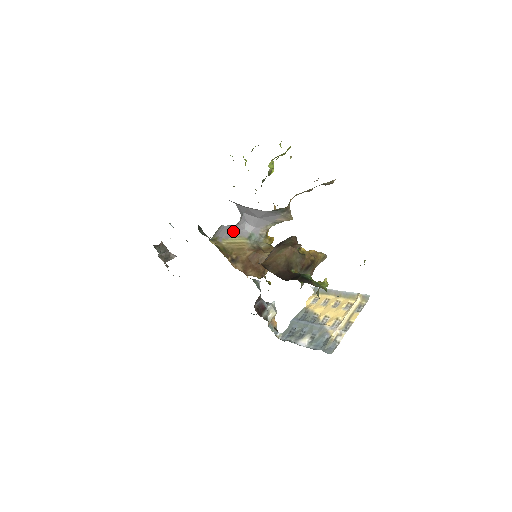
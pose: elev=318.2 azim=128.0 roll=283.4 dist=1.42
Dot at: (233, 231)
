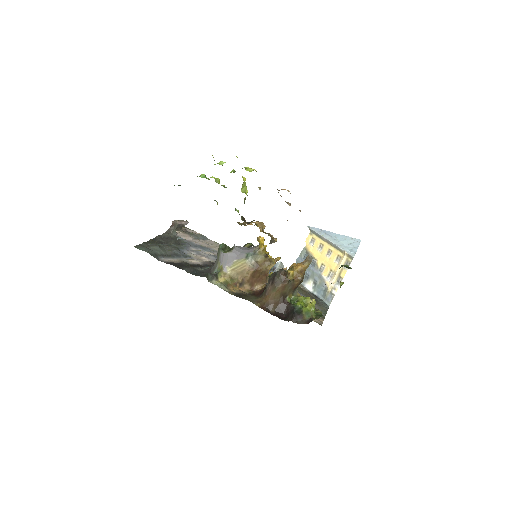
Dot at: (232, 258)
